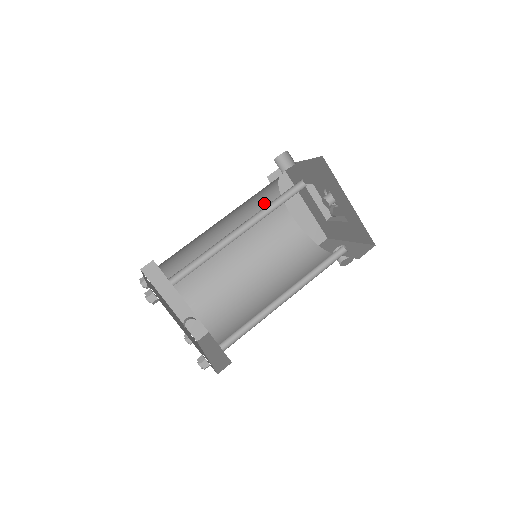
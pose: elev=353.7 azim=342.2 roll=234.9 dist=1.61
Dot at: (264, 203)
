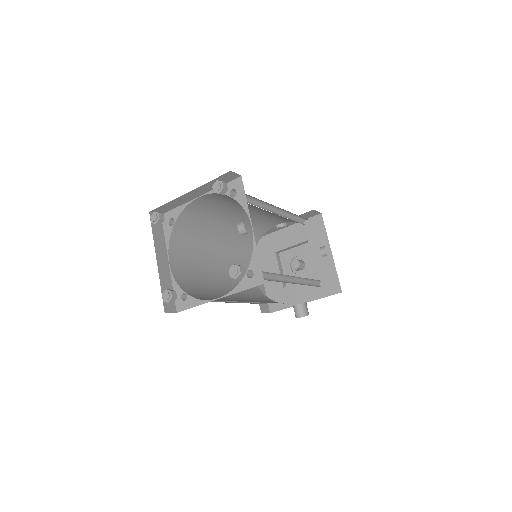
Dot at: (245, 247)
